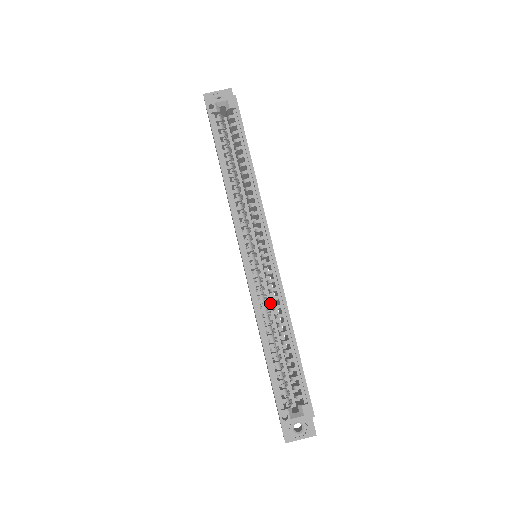
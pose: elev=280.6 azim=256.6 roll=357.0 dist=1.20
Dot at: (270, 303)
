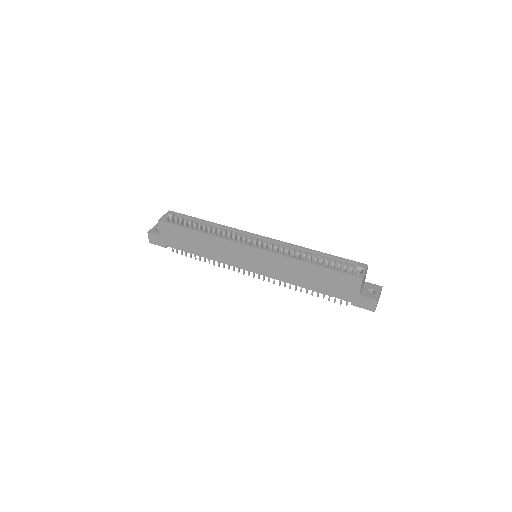
Dot at: occluded
